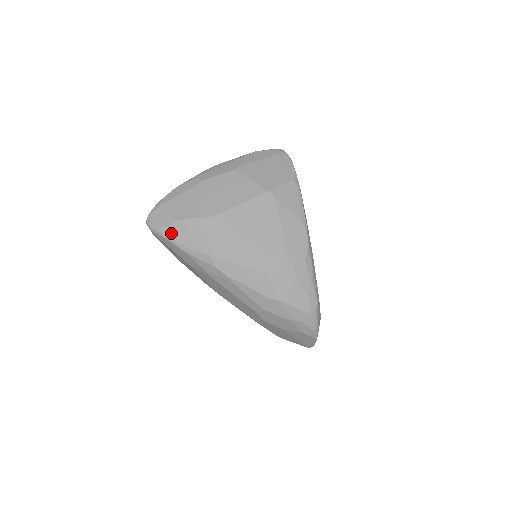
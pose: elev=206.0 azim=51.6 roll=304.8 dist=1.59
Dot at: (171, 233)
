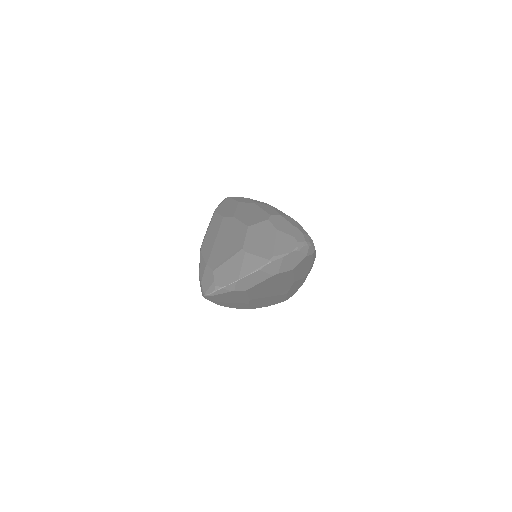
Dot at: occluded
